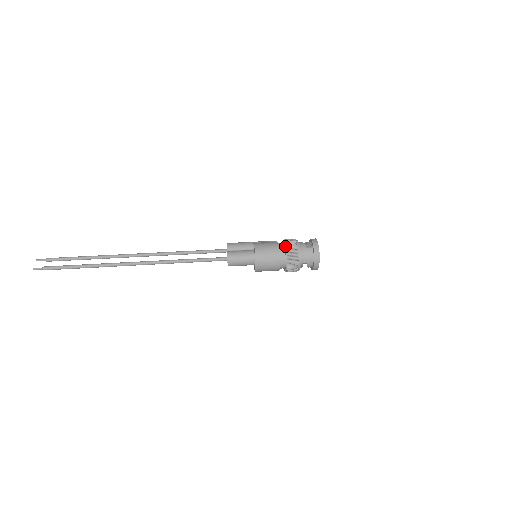
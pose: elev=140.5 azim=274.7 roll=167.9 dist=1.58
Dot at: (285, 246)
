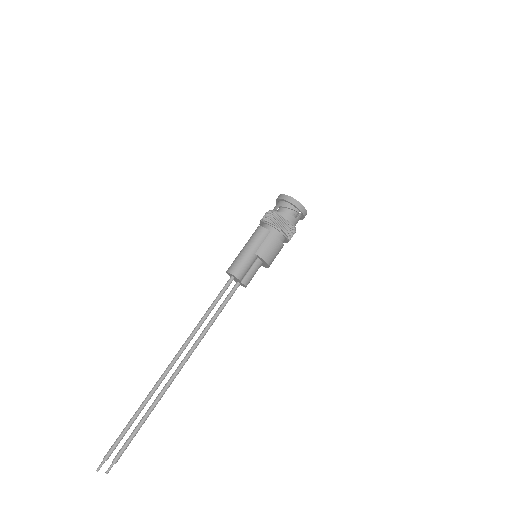
Dot at: (287, 238)
